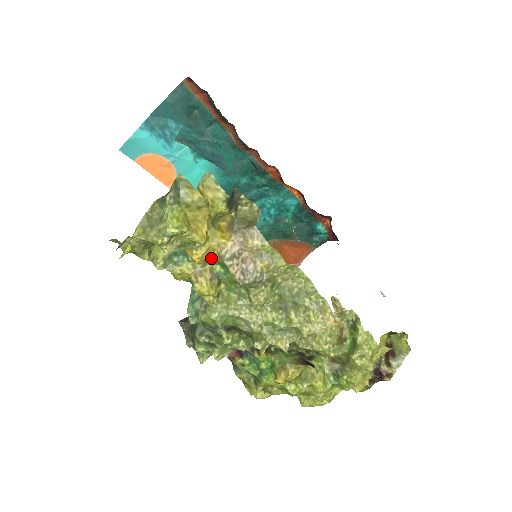
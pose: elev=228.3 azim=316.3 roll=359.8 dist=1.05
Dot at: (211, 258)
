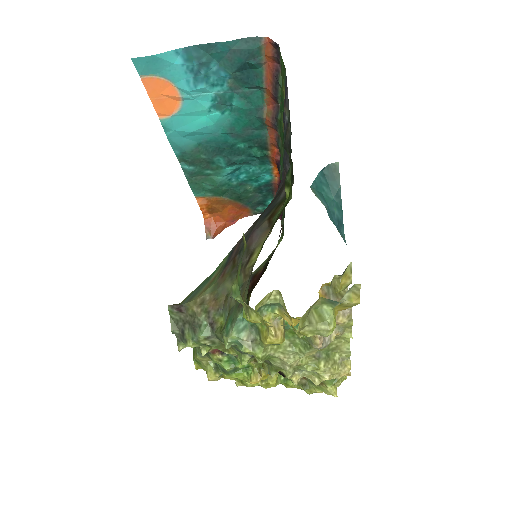
Dot at: (296, 317)
